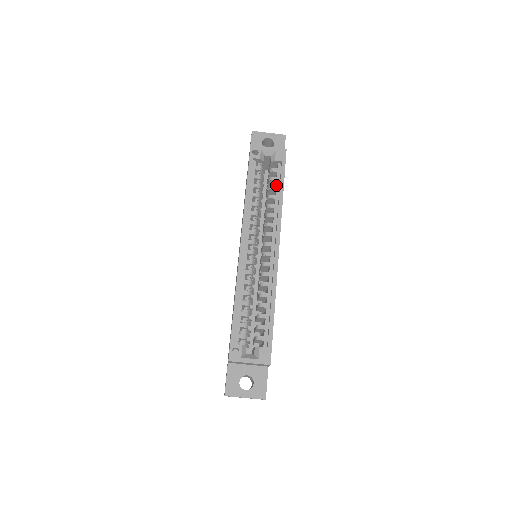
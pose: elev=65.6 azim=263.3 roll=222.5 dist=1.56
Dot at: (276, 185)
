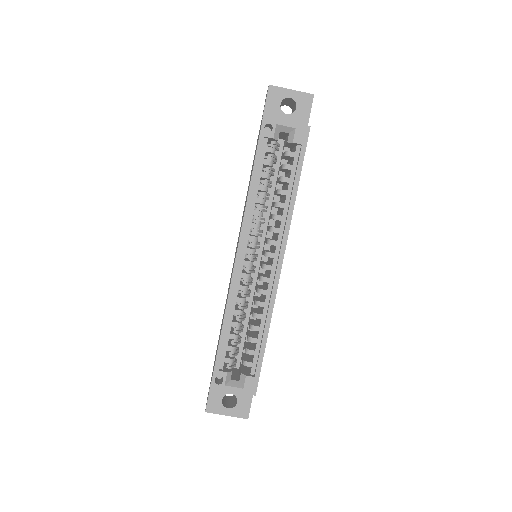
Dot at: (290, 176)
